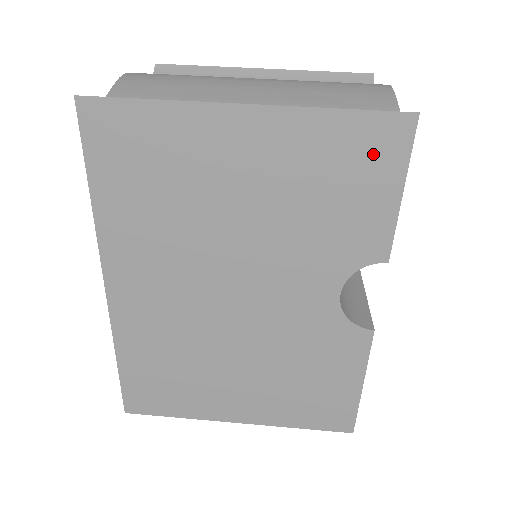
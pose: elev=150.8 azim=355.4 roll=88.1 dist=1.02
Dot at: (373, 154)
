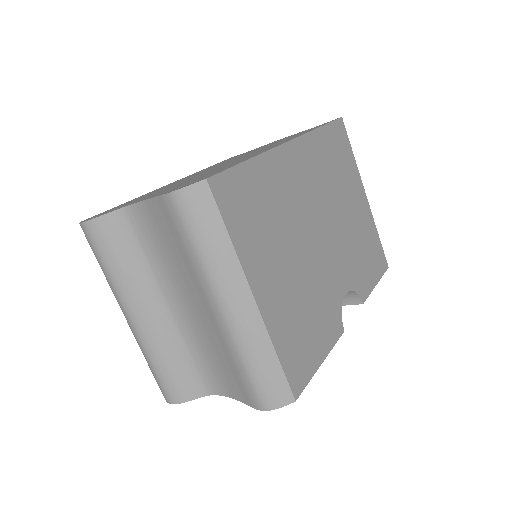
Dot at: (378, 260)
